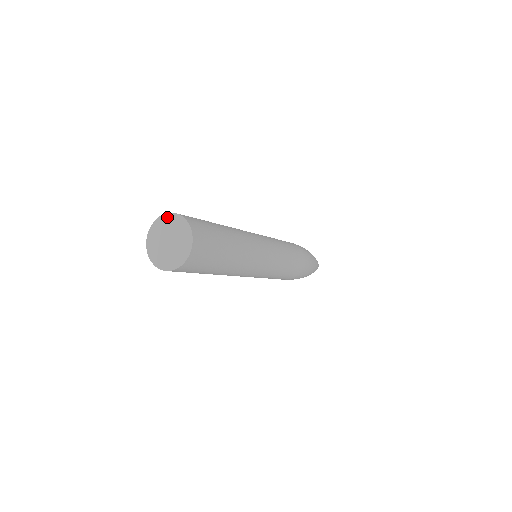
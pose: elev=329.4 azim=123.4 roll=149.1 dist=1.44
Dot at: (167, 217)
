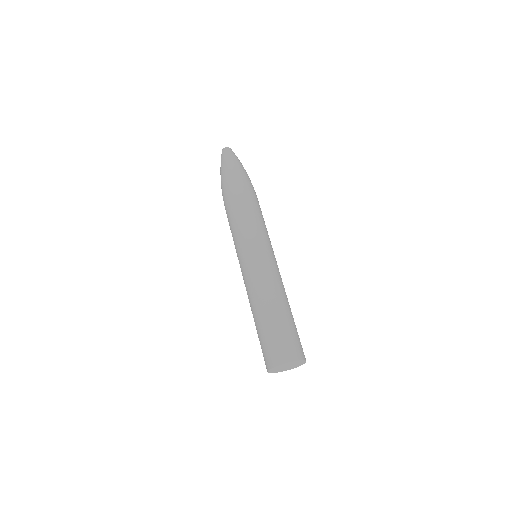
Dot at: (283, 365)
